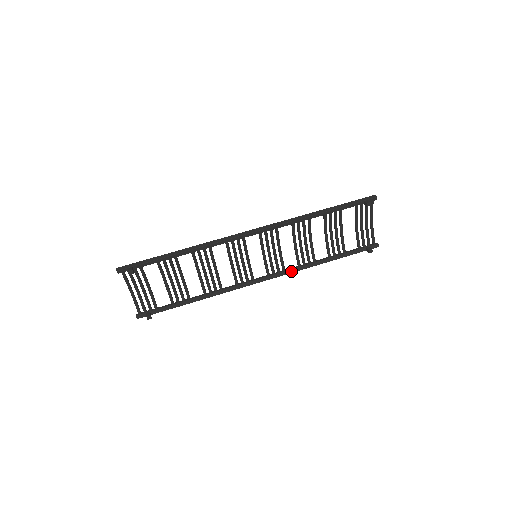
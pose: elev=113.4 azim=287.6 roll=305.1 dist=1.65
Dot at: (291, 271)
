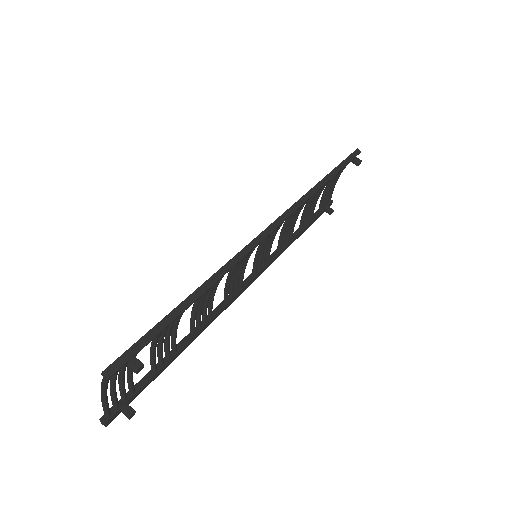
Dot at: (274, 260)
